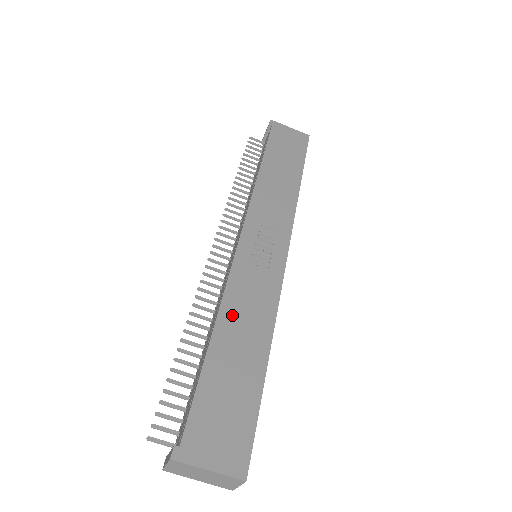
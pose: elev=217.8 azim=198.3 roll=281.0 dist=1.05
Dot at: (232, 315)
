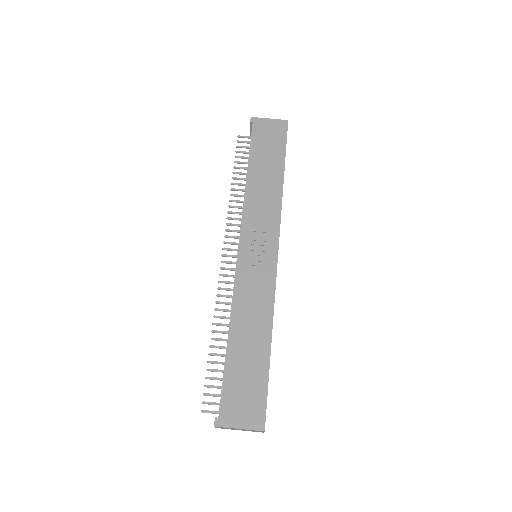
Dot at: (240, 317)
